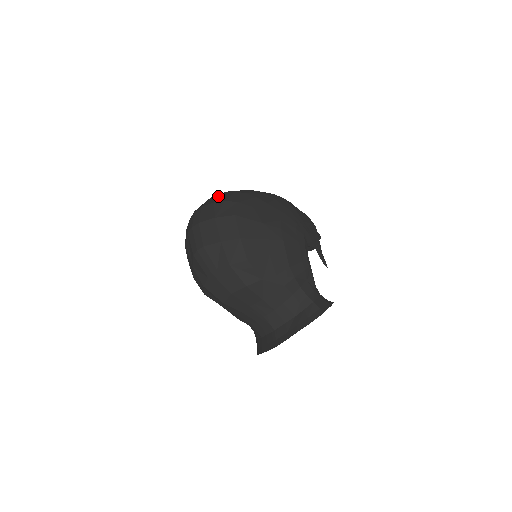
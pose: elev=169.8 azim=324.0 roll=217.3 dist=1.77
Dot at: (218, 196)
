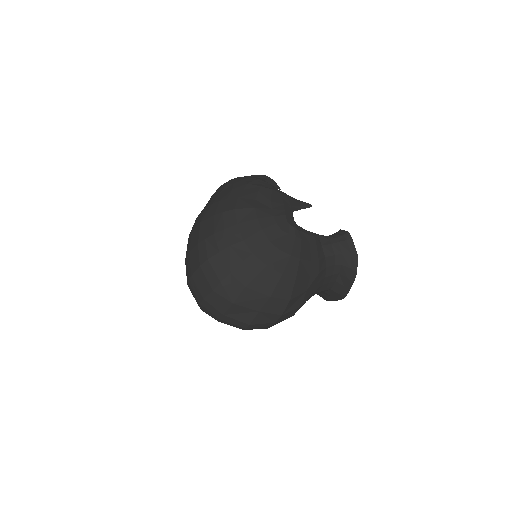
Dot at: (202, 277)
